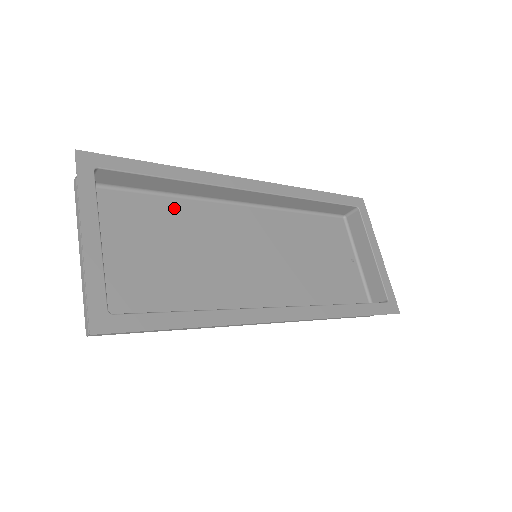
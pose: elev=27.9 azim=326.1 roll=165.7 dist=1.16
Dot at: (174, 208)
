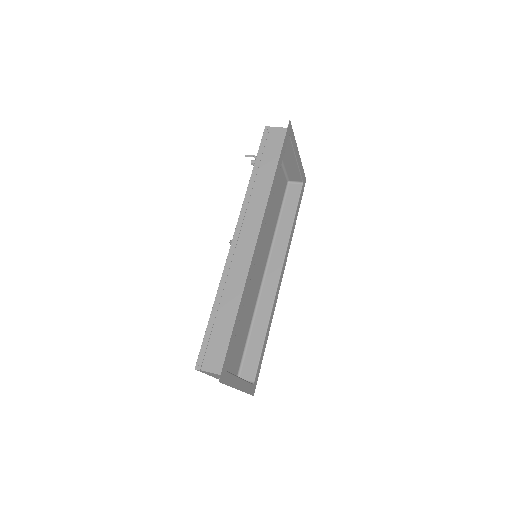
Dot at: occluded
